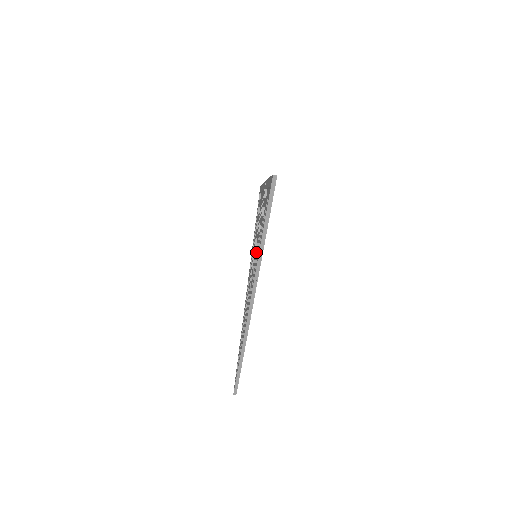
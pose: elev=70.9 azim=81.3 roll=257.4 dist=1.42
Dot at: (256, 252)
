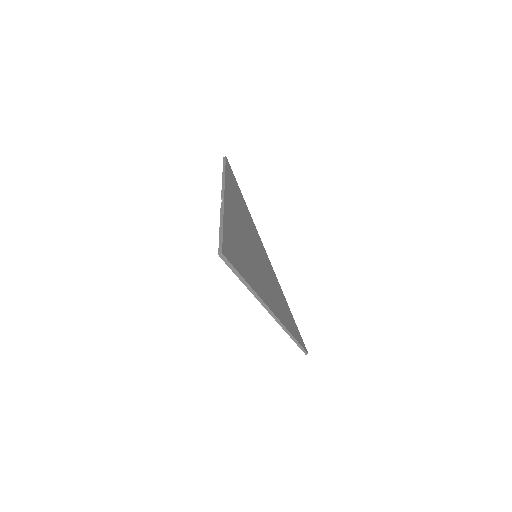
Dot at: occluded
